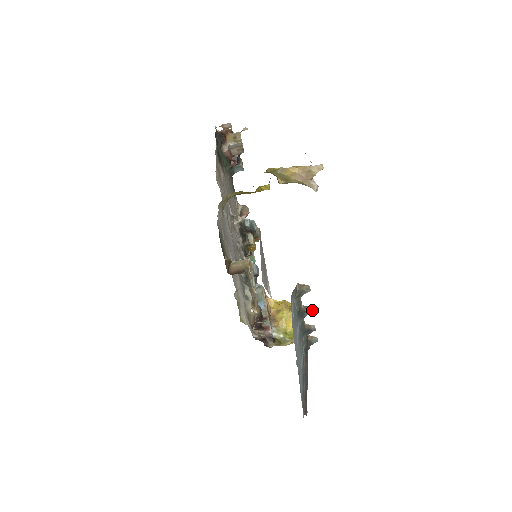
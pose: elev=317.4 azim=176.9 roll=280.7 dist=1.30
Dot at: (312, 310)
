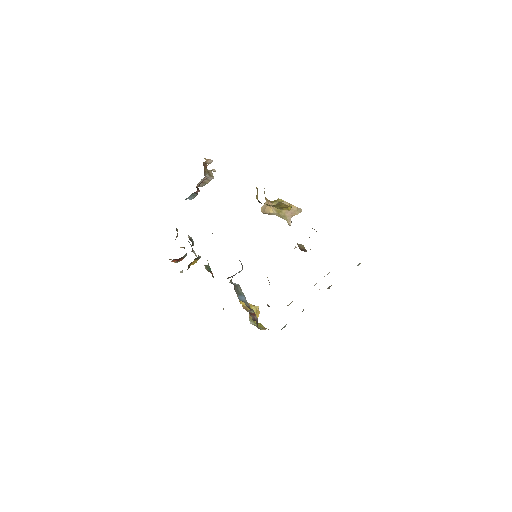
Dot at: occluded
